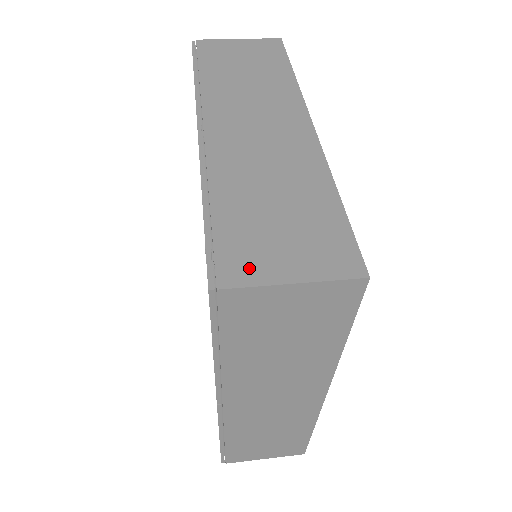
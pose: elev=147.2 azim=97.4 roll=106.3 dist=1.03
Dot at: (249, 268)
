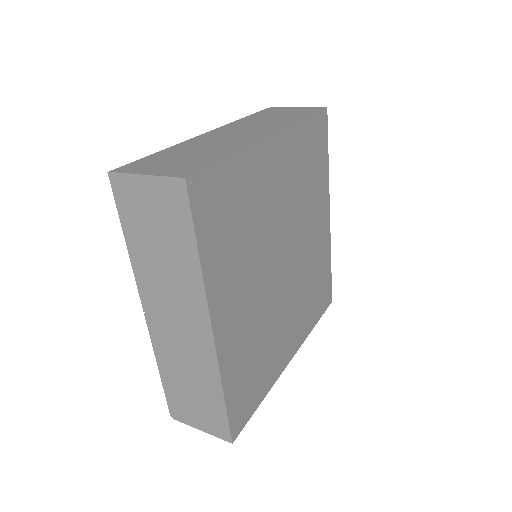
Dot at: (136, 169)
